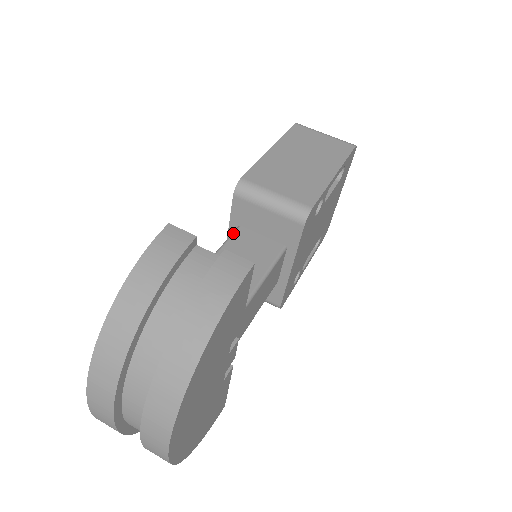
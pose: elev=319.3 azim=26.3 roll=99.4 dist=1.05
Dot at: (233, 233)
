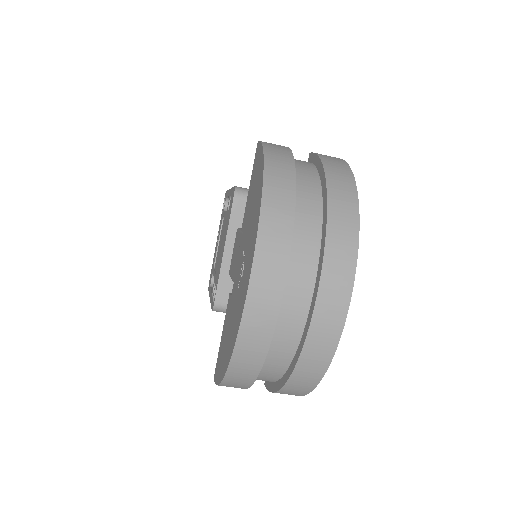
Dot at: (240, 228)
